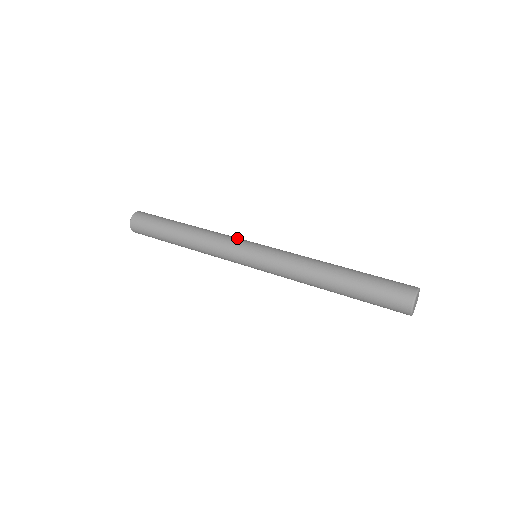
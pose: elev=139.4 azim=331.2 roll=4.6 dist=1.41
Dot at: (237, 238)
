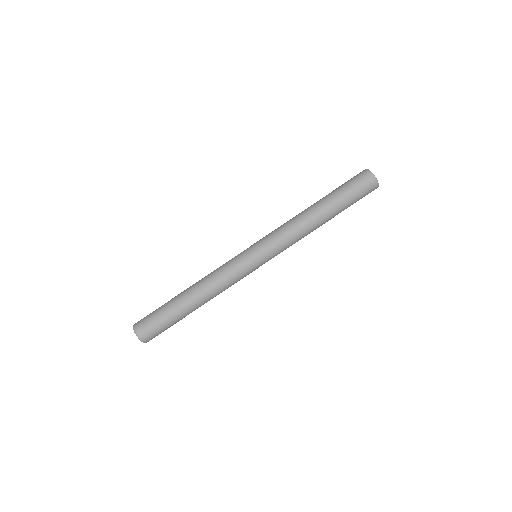
Dot at: occluded
